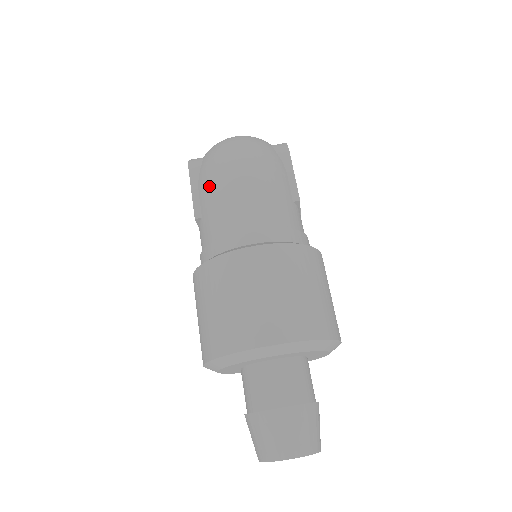
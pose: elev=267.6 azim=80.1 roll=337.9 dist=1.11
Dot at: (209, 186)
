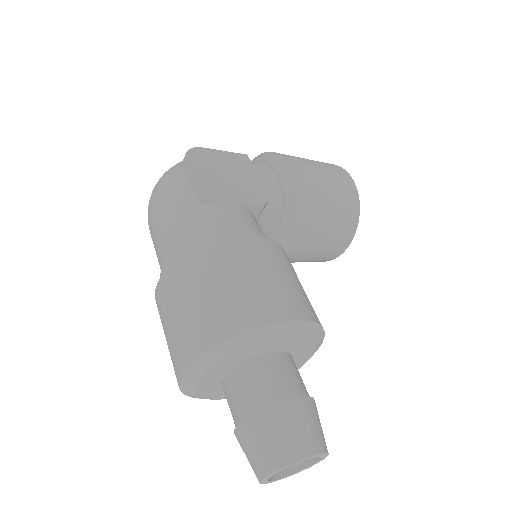
Dot at: occluded
